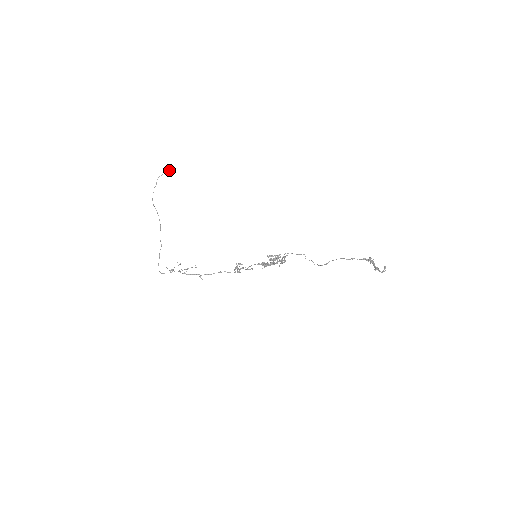
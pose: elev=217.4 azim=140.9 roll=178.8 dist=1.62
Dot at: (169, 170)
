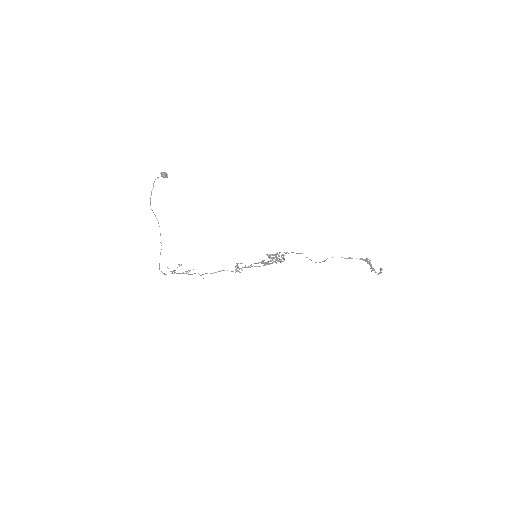
Dot at: (165, 173)
